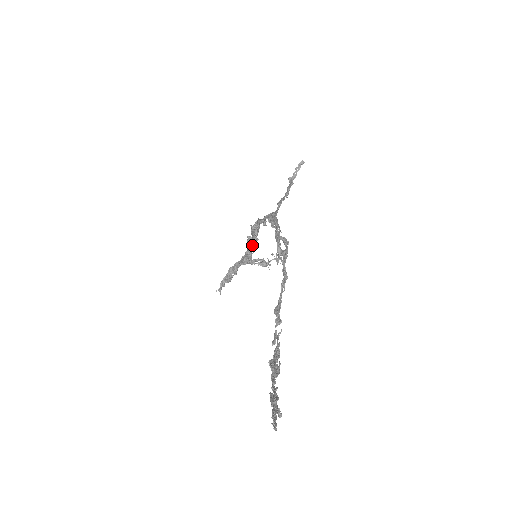
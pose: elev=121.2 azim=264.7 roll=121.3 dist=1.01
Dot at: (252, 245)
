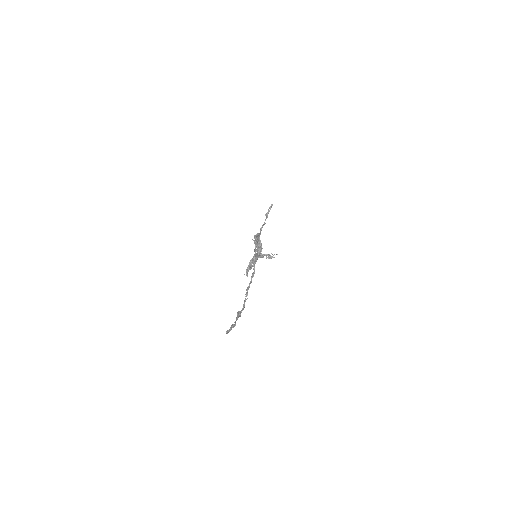
Dot at: occluded
